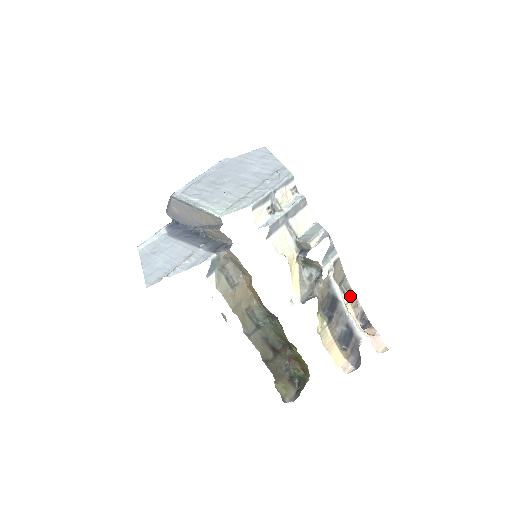
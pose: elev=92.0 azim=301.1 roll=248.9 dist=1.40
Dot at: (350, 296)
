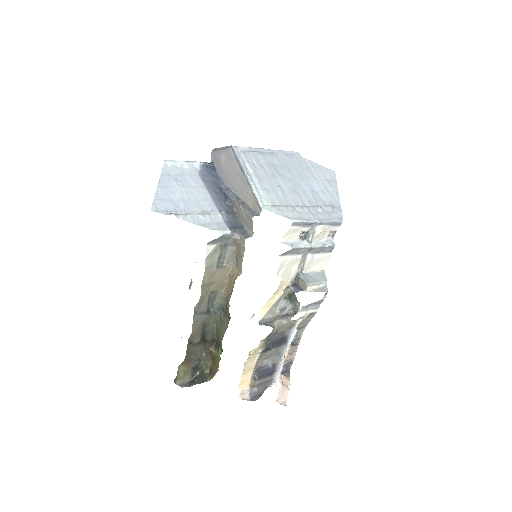
Dot at: (294, 343)
